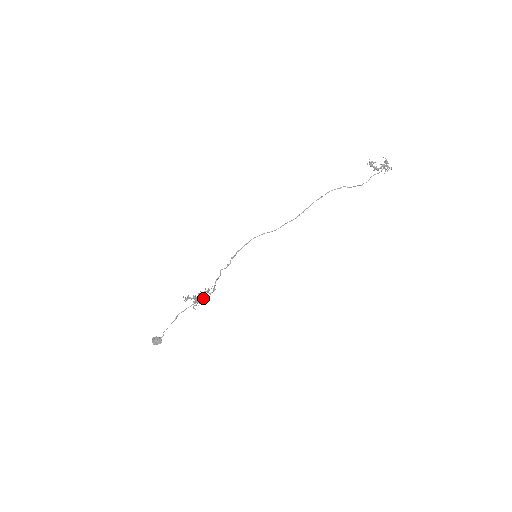
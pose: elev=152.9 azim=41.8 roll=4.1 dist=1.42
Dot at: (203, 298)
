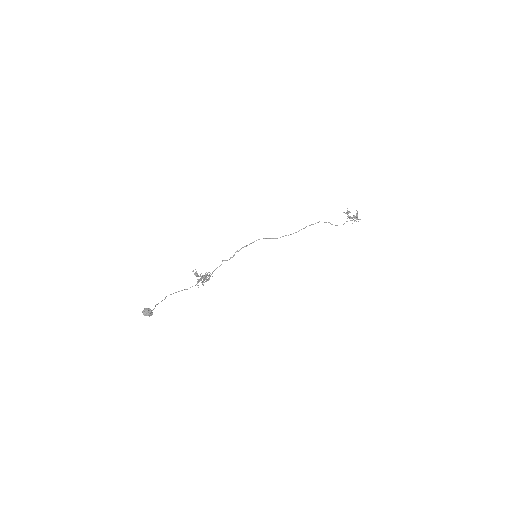
Dot at: (206, 279)
